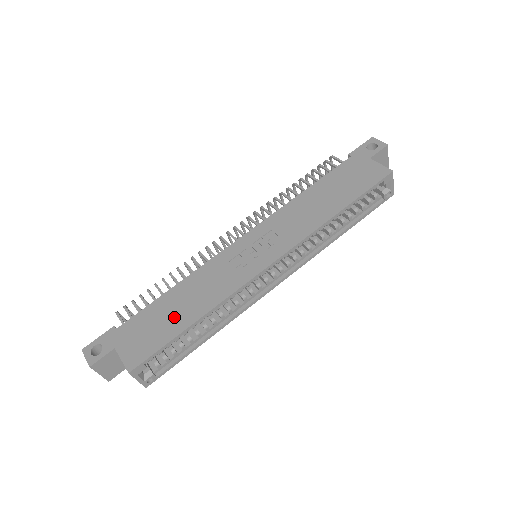
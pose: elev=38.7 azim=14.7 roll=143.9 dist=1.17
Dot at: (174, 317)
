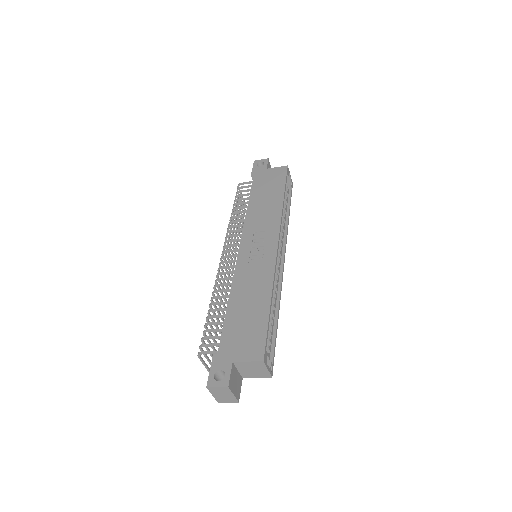
Dot at: (252, 313)
